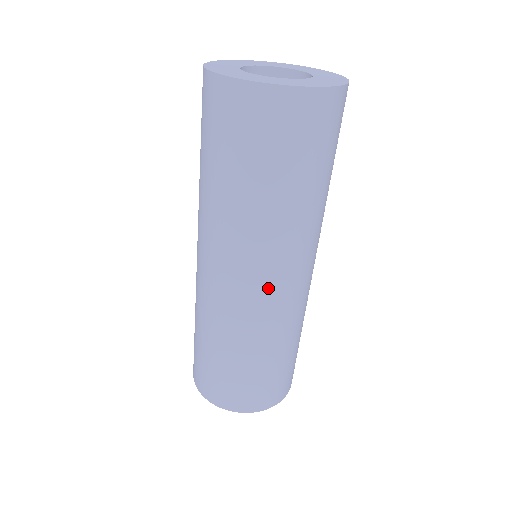
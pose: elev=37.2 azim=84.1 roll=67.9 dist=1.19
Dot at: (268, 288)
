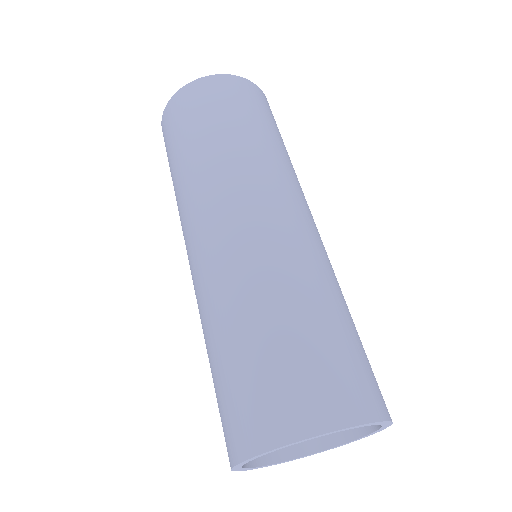
Dot at: (242, 219)
